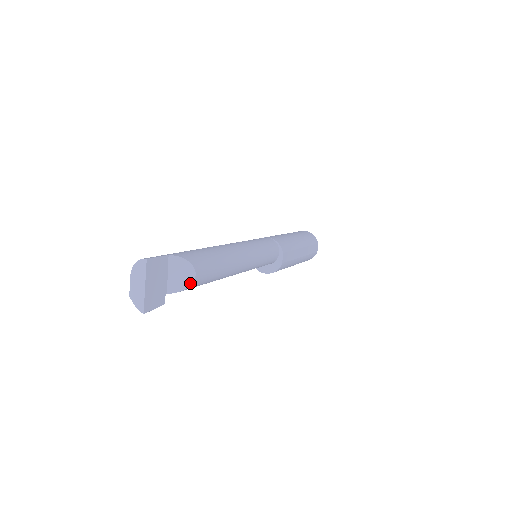
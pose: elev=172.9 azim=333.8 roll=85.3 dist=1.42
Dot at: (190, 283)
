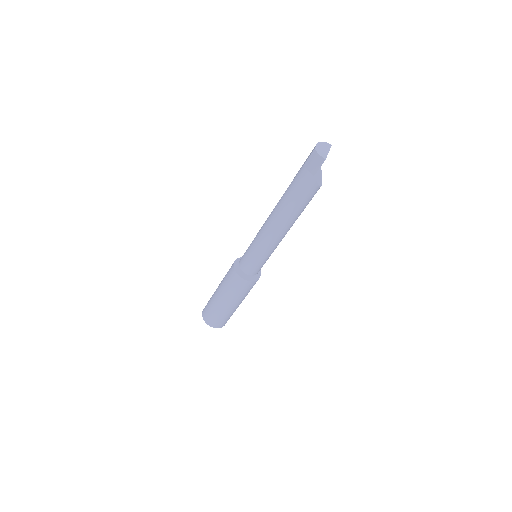
Dot at: (319, 185)
